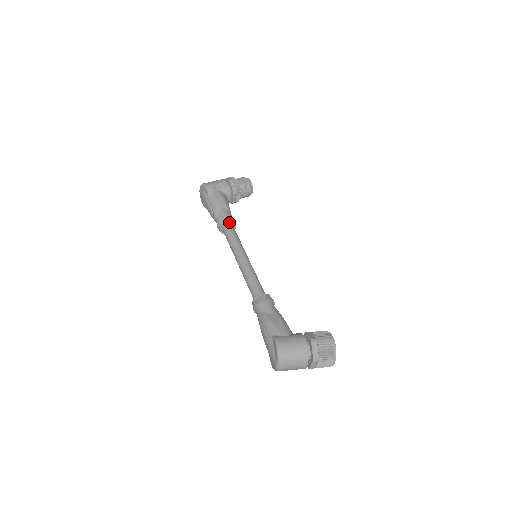
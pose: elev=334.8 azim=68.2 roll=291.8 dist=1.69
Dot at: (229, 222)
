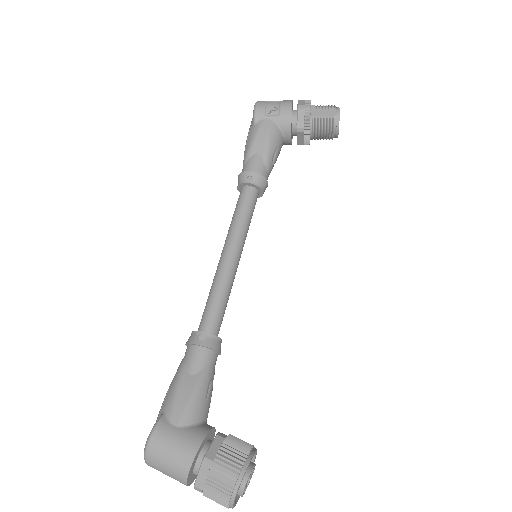
Dot at: (249, 183)
